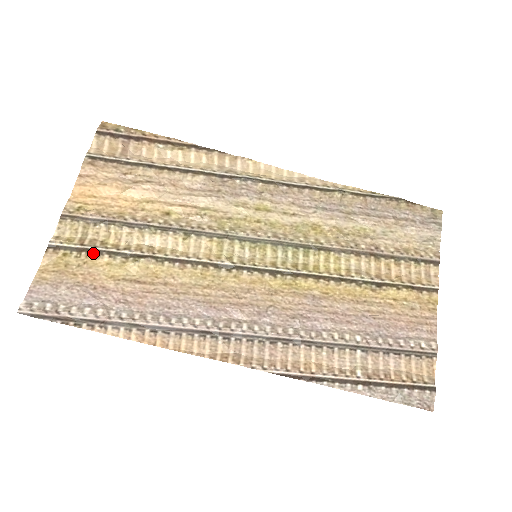
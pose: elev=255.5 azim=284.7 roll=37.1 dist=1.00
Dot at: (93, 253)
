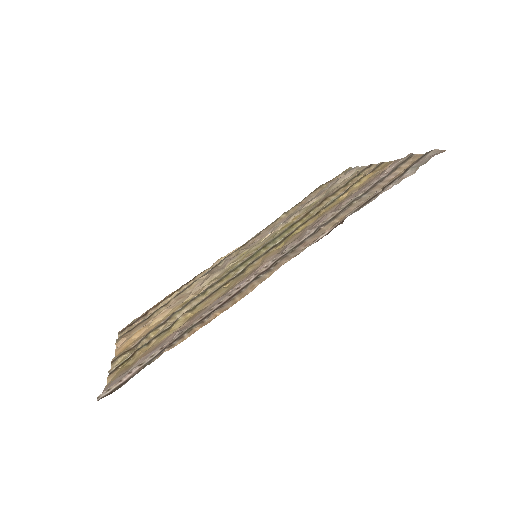
Dot at: (143, 347)
